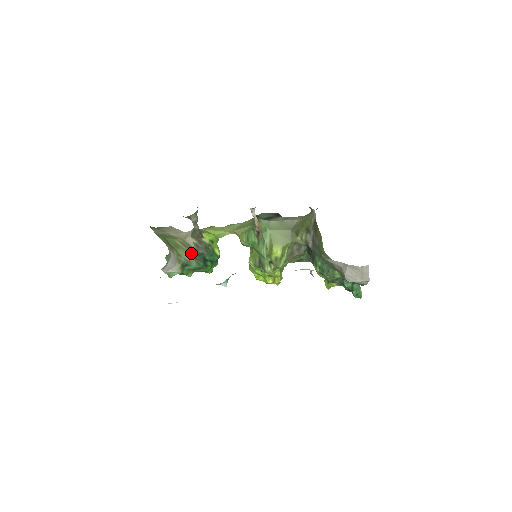
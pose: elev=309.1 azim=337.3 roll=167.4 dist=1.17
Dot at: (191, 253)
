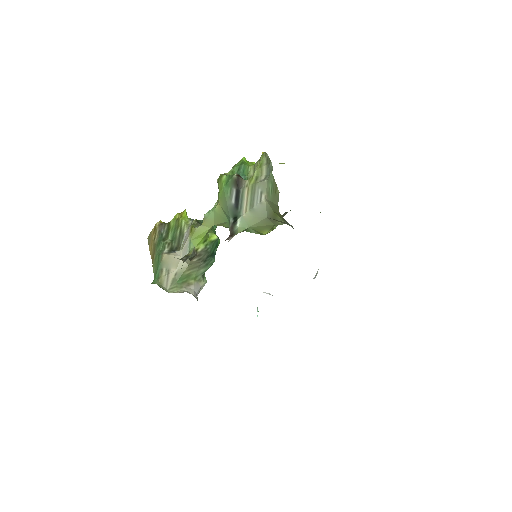
Dot at: (201, 267)
